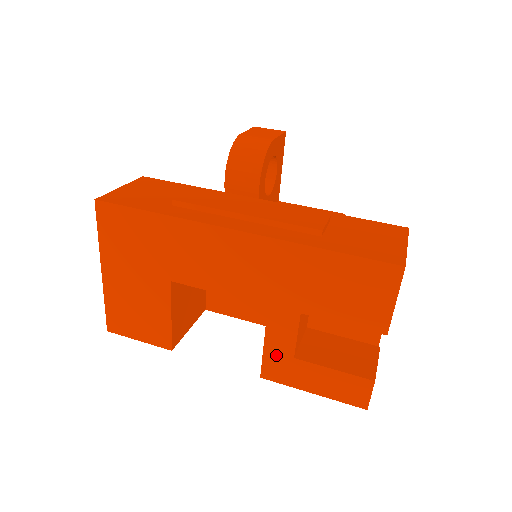
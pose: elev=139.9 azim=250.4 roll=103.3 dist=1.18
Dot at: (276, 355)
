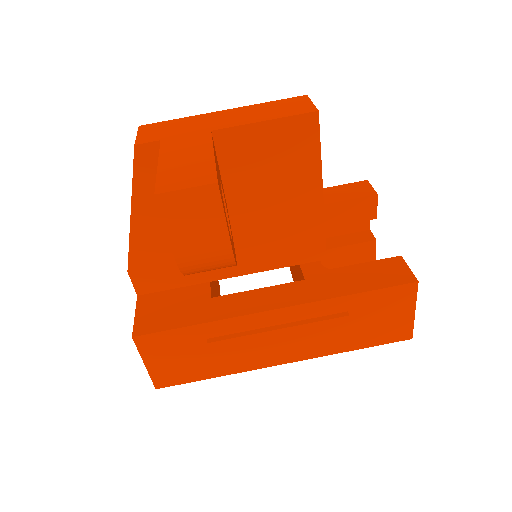
Dot at: occluded
